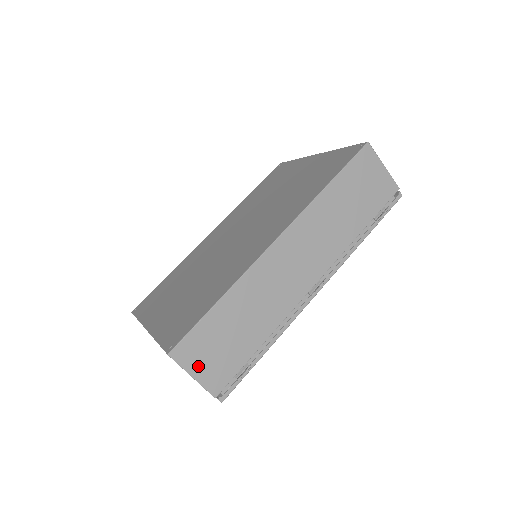
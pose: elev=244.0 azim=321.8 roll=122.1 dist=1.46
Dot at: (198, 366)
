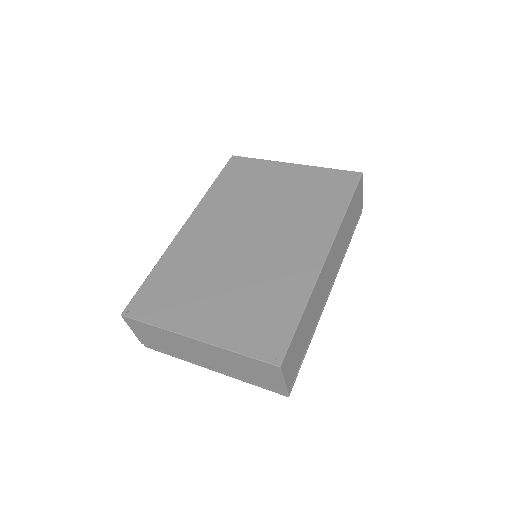
Dot at: (288, 371)
